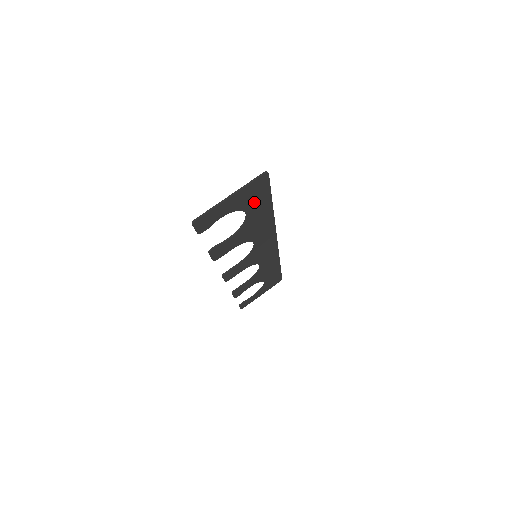
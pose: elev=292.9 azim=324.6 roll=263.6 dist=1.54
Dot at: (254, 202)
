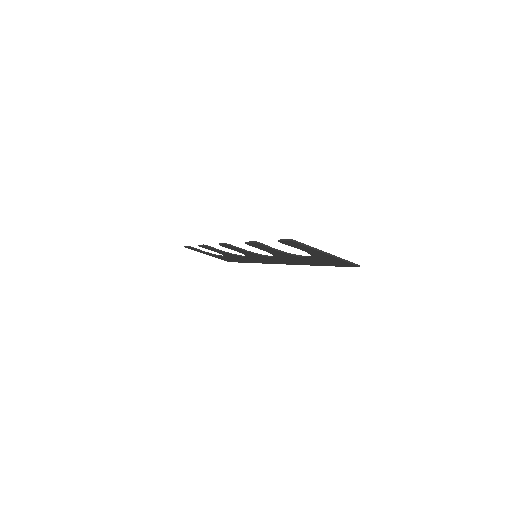
Dot at: (323, 260)
